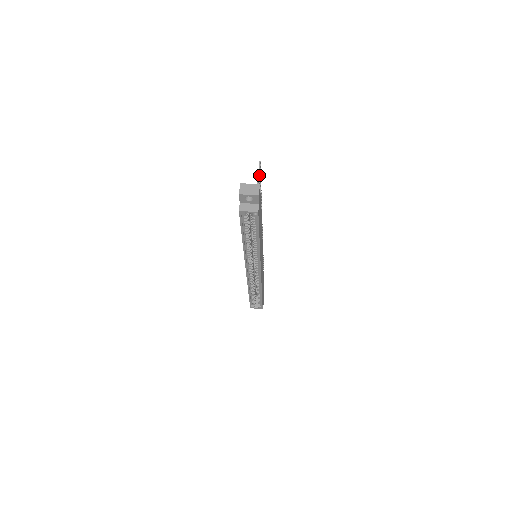
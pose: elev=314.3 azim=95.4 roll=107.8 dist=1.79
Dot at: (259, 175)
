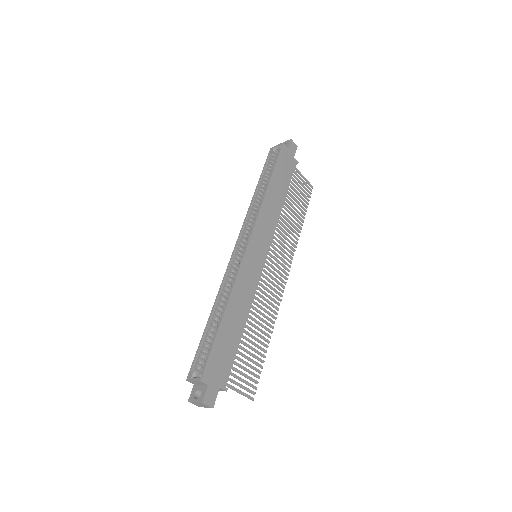
Dot at: (305, 182)
